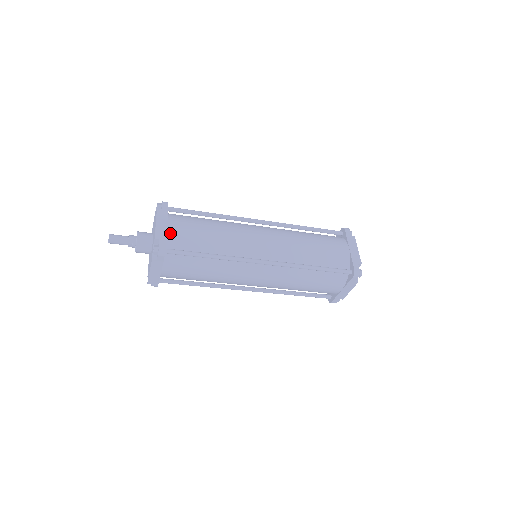
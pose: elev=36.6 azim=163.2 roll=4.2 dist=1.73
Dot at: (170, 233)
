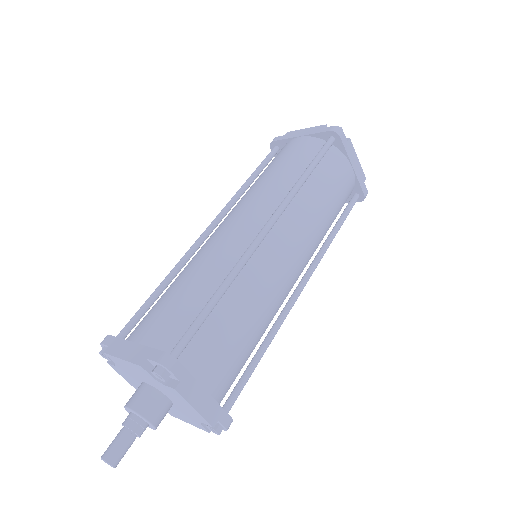
Dot at: (149, 342)
